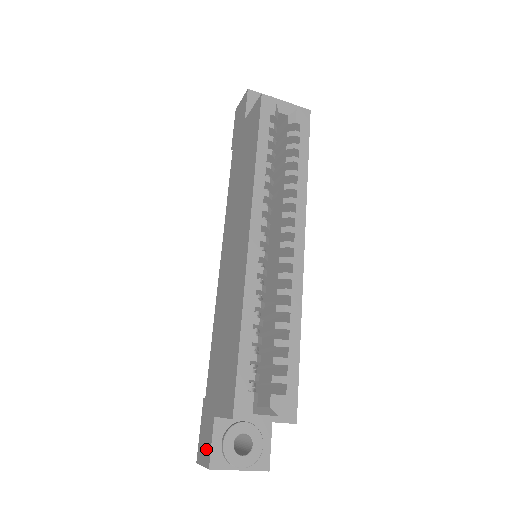
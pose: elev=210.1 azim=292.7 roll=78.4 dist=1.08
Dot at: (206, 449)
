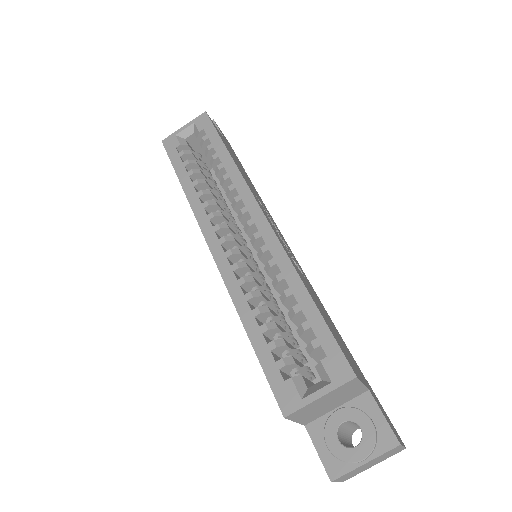
Dot at: occluded
